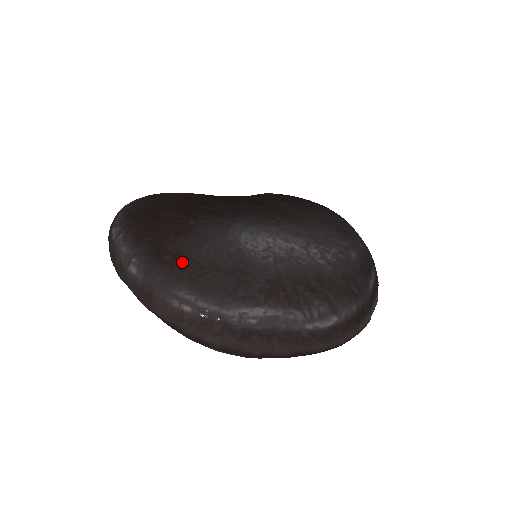
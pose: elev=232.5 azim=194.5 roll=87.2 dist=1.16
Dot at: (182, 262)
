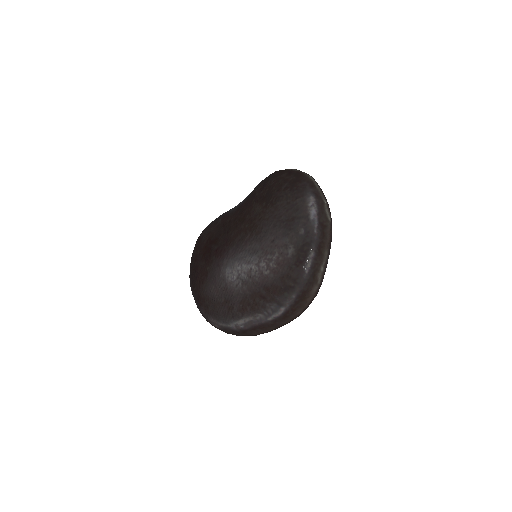
Dot at: (206, 303)
